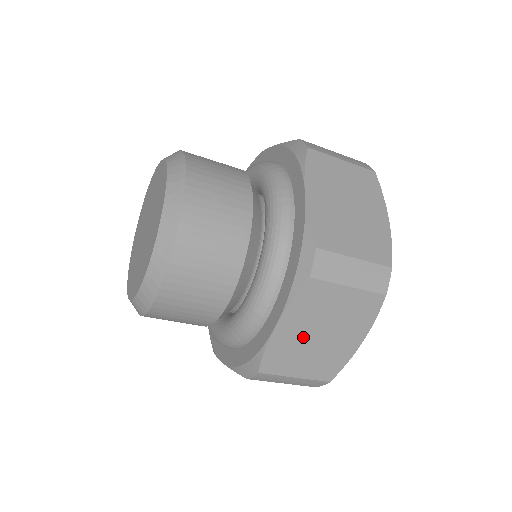
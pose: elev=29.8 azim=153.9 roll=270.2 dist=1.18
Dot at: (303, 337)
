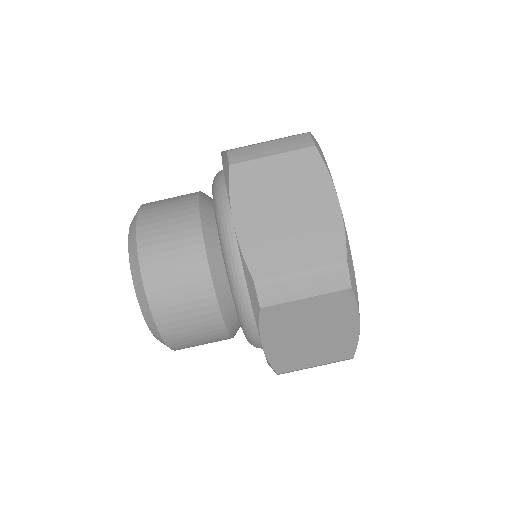
Dot at: (269, 221)
